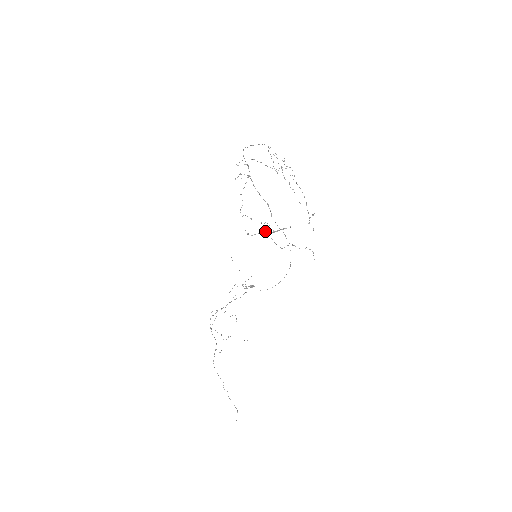
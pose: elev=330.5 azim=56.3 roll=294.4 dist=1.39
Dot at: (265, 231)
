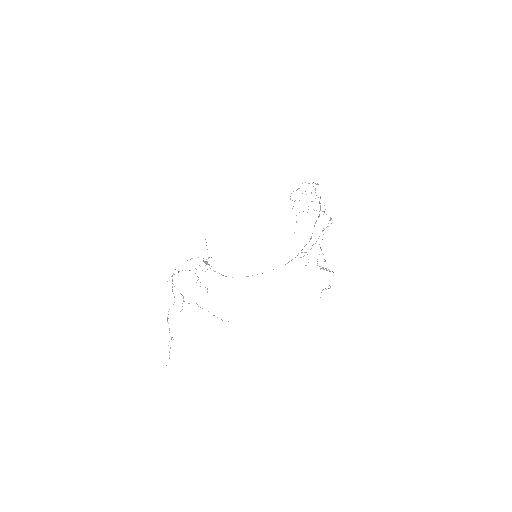
Dot at: occluded
